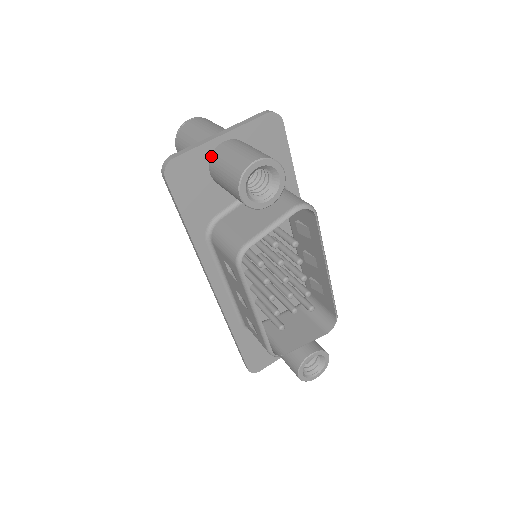
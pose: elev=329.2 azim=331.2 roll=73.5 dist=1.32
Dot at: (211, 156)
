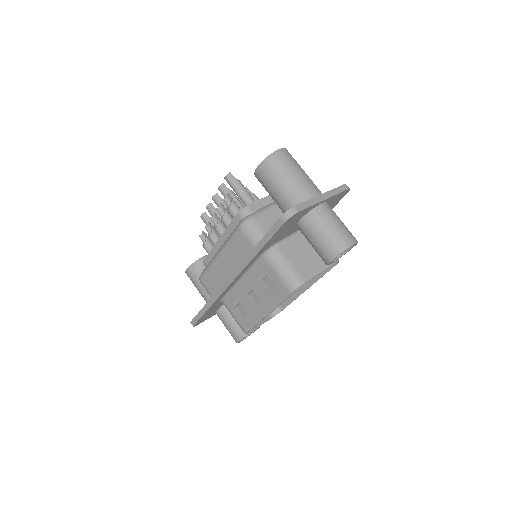
Dot at: (311, 211)
